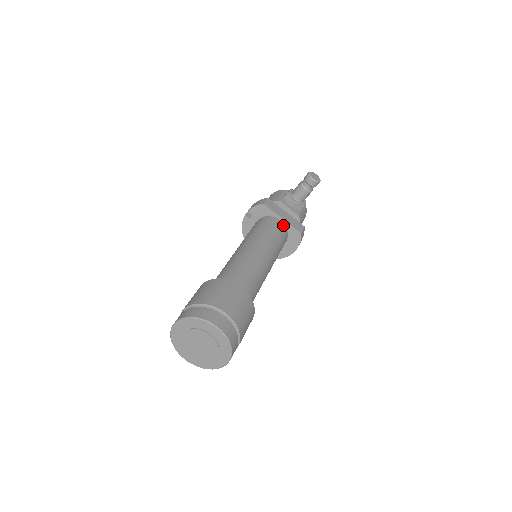
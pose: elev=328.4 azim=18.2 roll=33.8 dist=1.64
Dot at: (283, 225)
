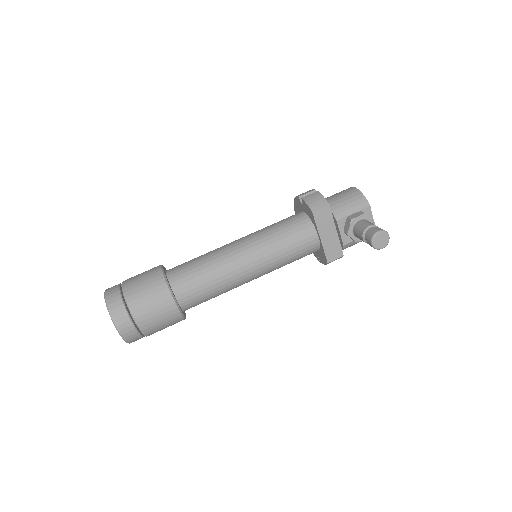
Dot at: (317, 243)
